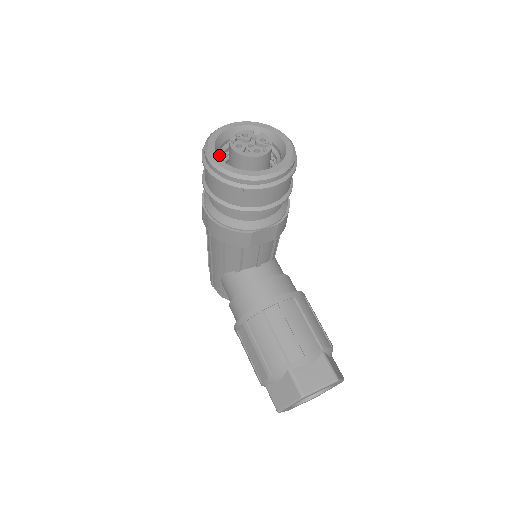
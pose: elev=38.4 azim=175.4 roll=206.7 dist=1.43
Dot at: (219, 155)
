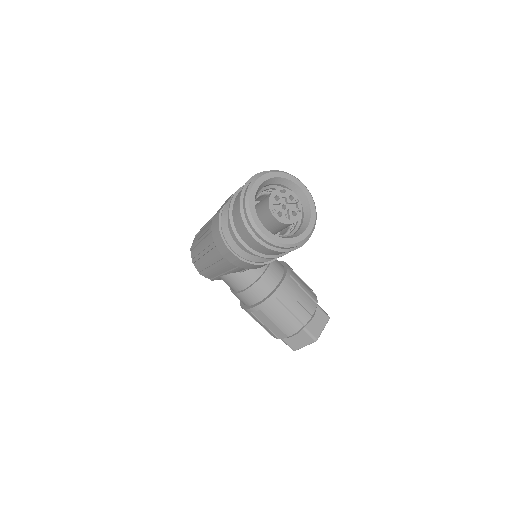
Dot at: occluded
